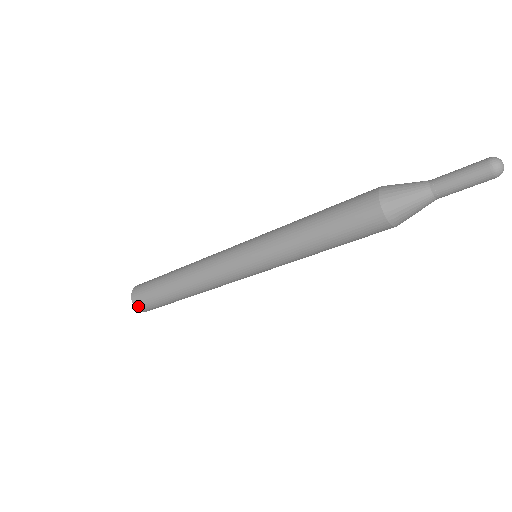
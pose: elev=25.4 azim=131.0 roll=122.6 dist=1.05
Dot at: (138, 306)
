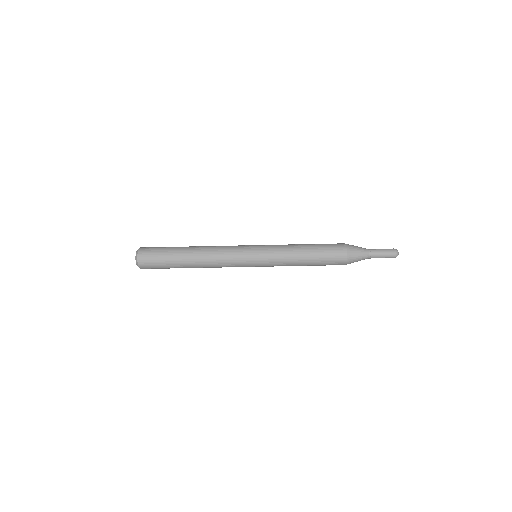
Dot at: (141, 261)
